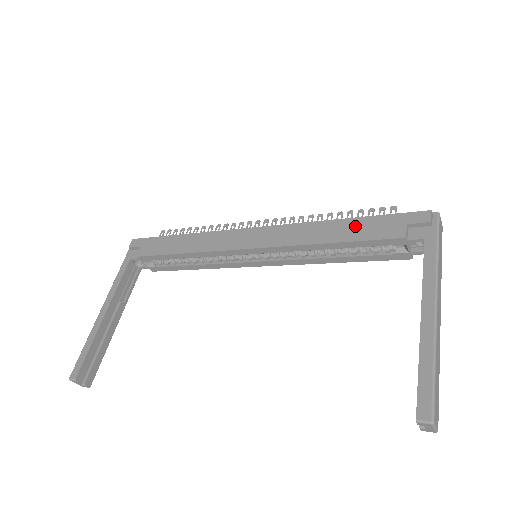
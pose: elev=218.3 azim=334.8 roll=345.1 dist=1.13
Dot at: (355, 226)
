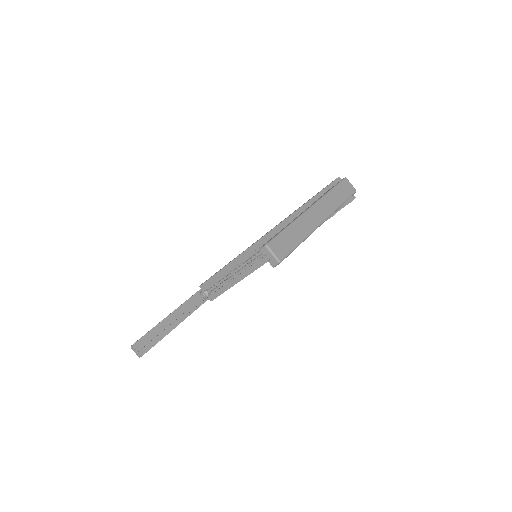
Dot at: occluded
